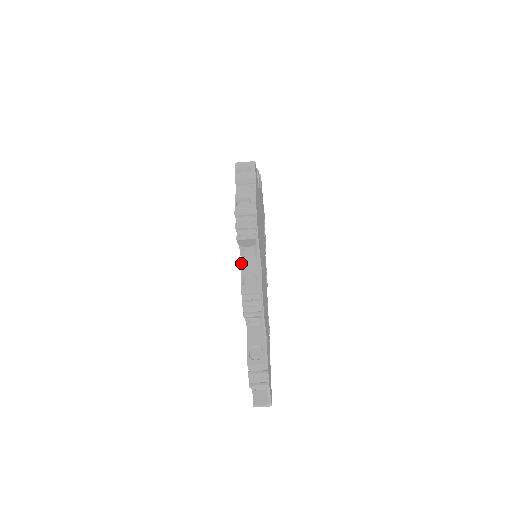
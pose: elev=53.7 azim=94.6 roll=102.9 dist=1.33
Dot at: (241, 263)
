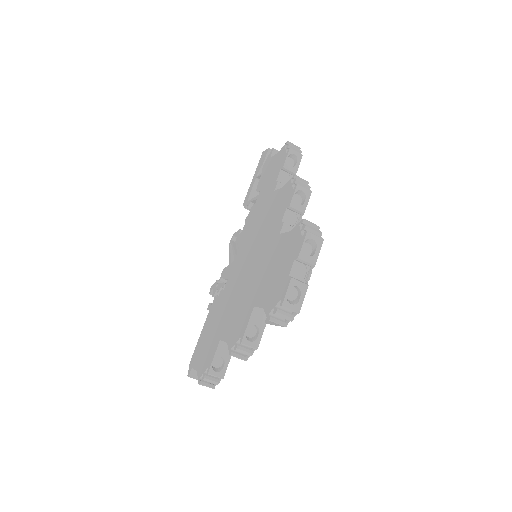
Dot at: (253, 310)
